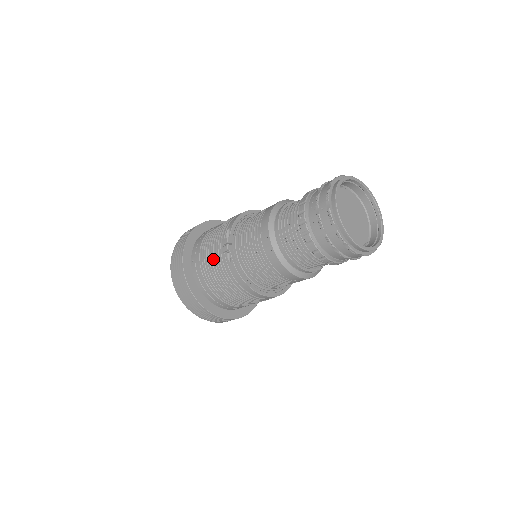
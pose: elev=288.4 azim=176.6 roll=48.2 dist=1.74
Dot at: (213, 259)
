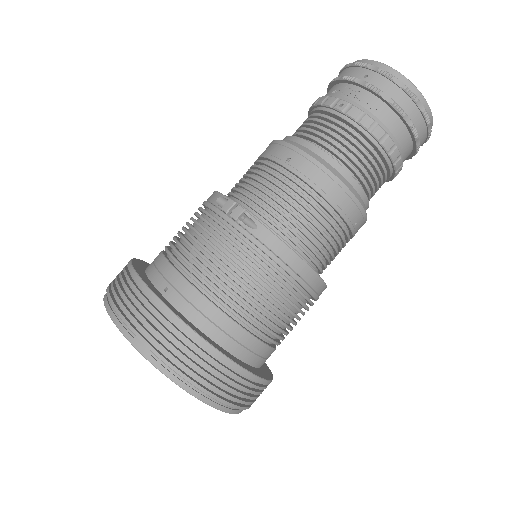
Dot at: (216, 249)
